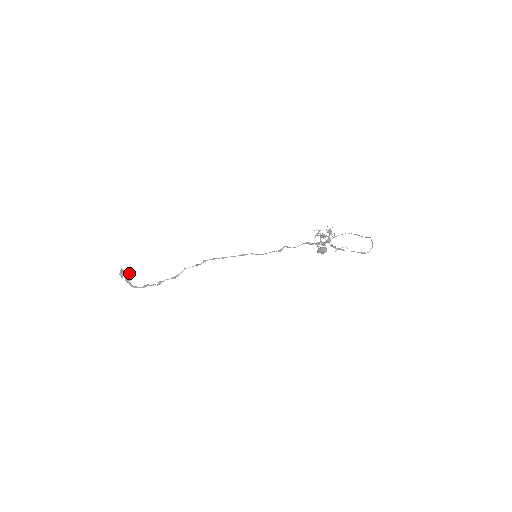
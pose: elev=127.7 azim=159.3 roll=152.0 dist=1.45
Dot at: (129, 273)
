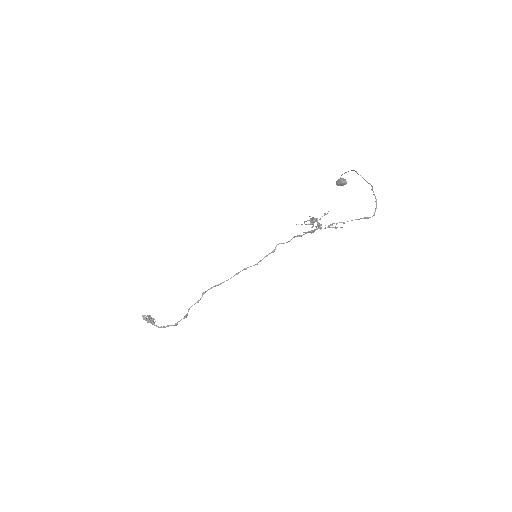
Dot at: (149, 320)
